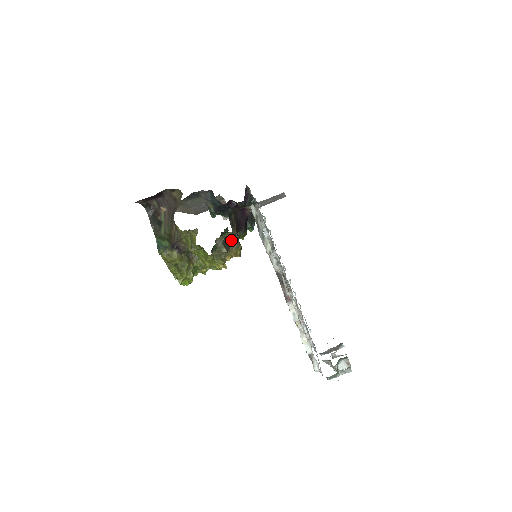
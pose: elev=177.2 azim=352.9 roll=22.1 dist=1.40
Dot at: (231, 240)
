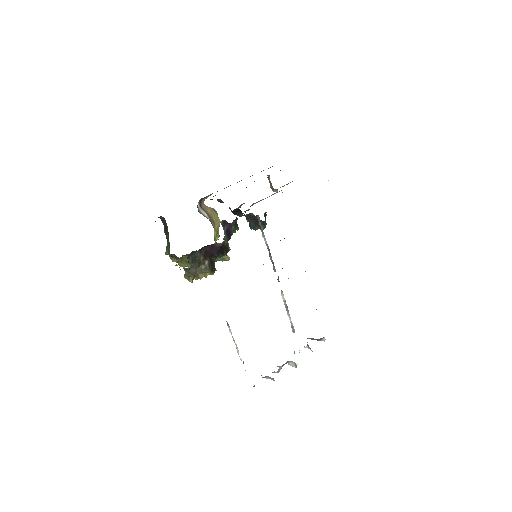
Dot at: (197, 268)
